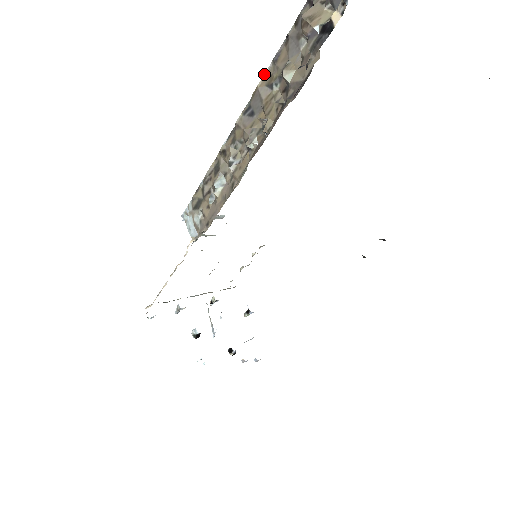
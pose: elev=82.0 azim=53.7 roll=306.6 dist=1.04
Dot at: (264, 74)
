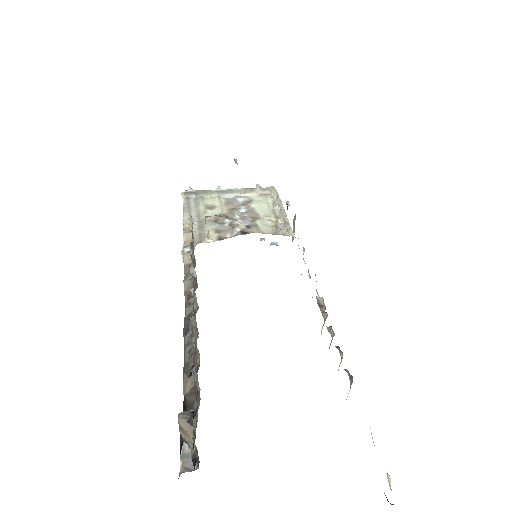
Dot at: (195, 332)
